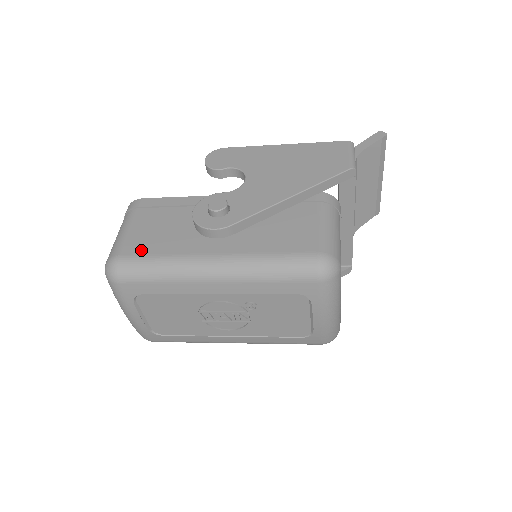
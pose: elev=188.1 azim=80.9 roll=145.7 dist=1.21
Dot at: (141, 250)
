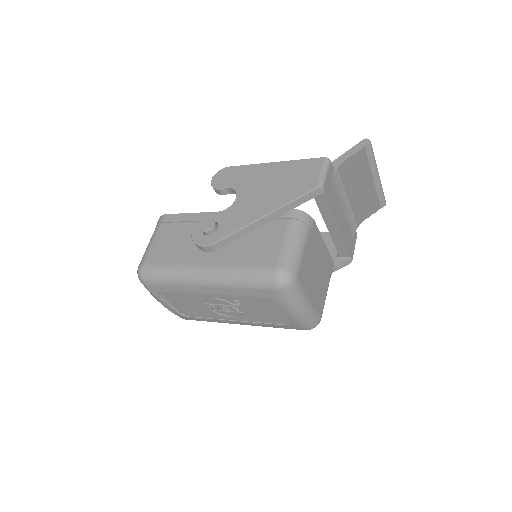
Dot at: (158, 260)
